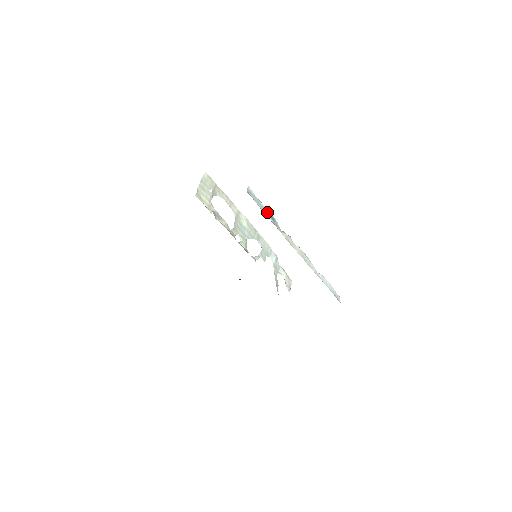
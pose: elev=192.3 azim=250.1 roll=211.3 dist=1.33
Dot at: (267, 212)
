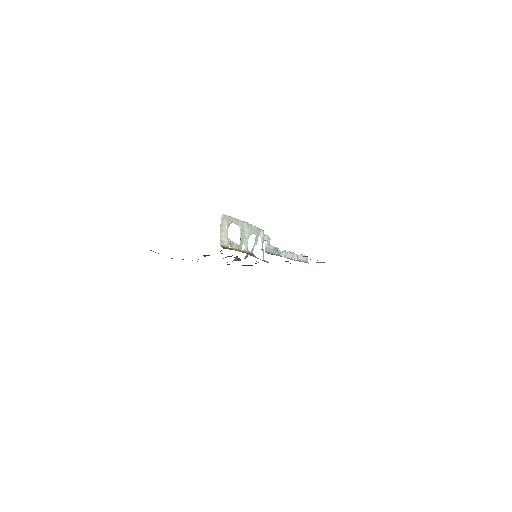
Dot at: (274, 249)
